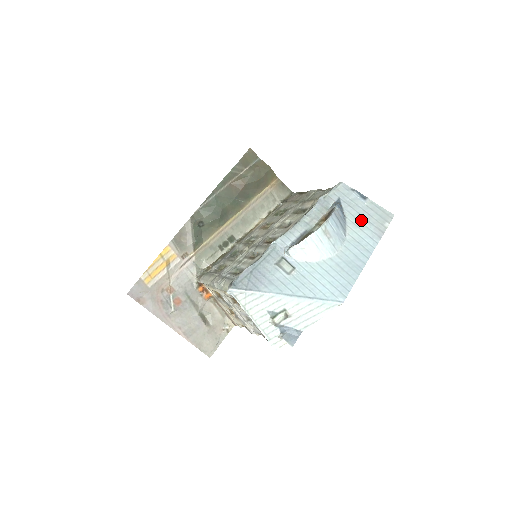
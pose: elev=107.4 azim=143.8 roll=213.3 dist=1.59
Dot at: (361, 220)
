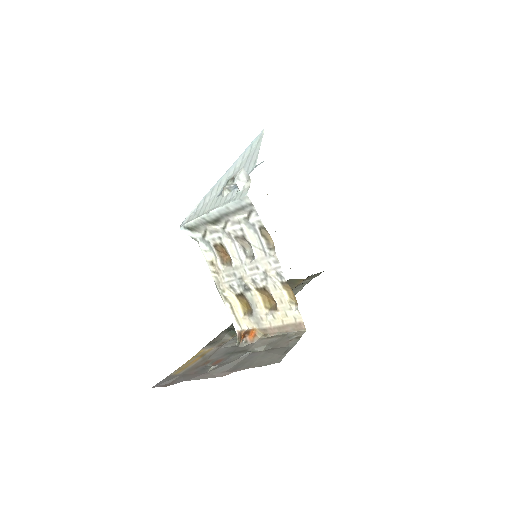
Dot at: occluded
